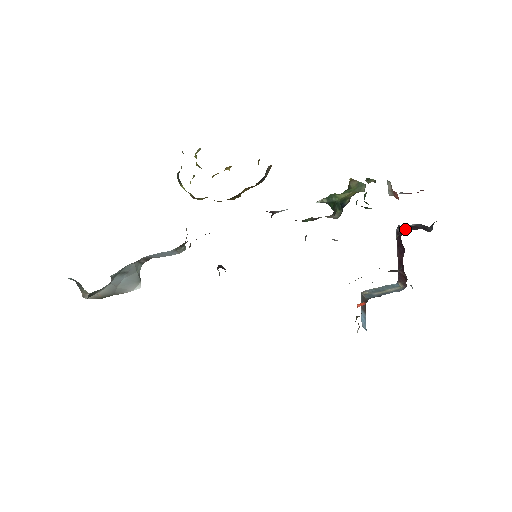
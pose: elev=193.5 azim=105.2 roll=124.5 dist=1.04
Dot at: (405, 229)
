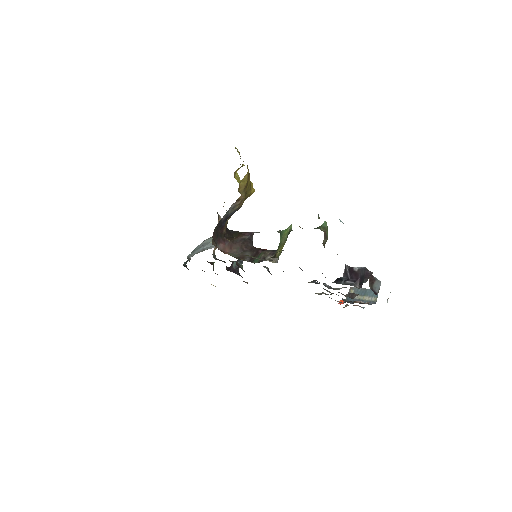
Dot at: (347, 273)
